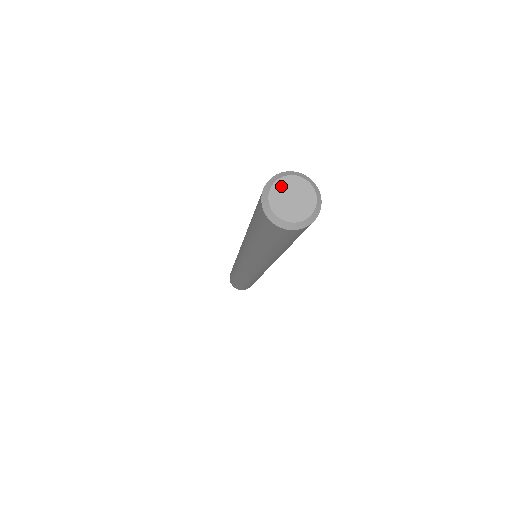
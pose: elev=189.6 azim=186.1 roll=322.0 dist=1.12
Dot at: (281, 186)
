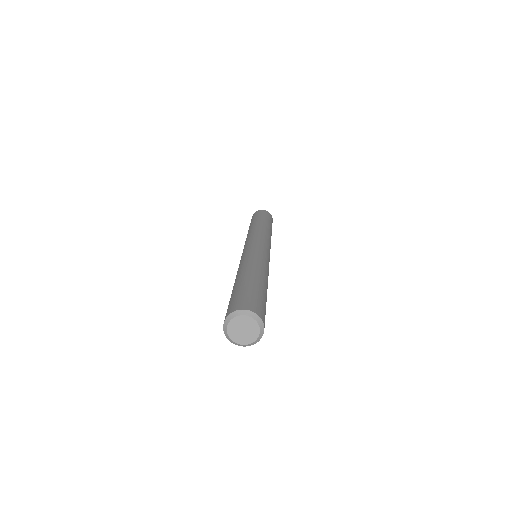
Dot at: (243, 320)
